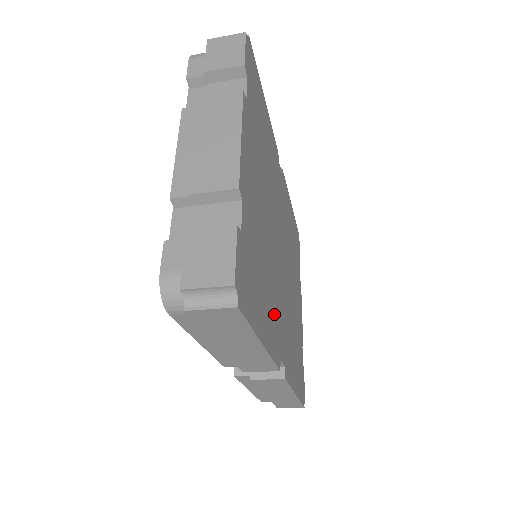
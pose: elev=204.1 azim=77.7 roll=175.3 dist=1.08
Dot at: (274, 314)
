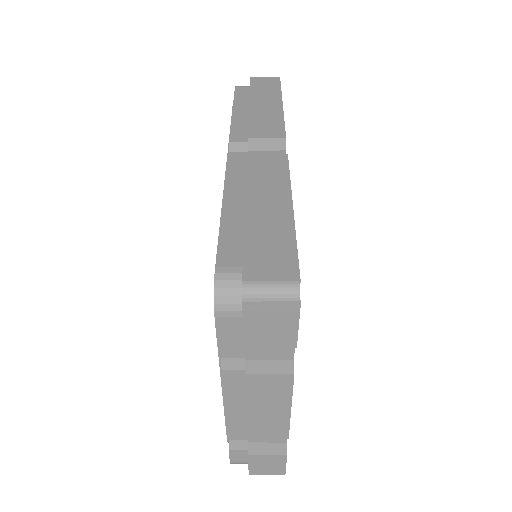
Dot at: occluded
